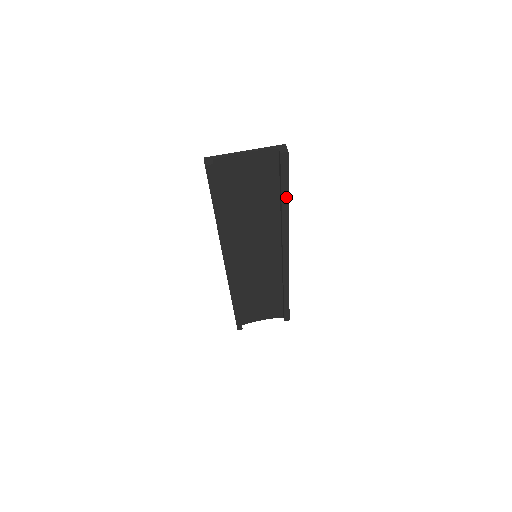
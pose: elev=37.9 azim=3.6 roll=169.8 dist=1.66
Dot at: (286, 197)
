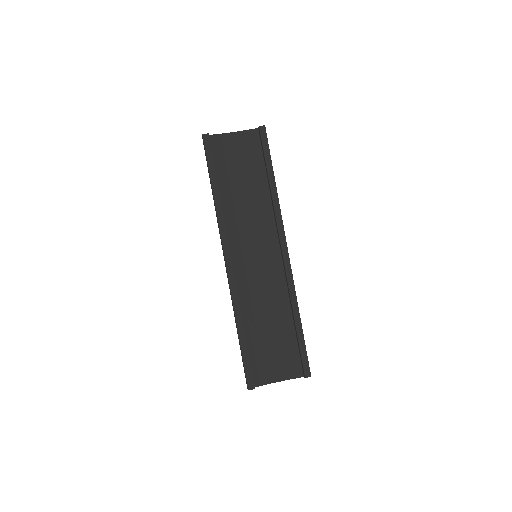
Dot at: (271, 172)
